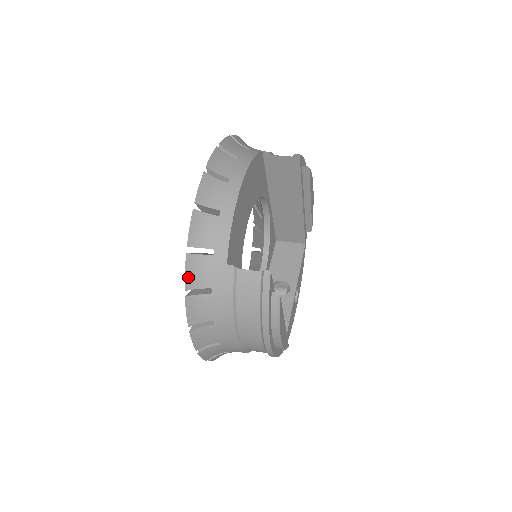
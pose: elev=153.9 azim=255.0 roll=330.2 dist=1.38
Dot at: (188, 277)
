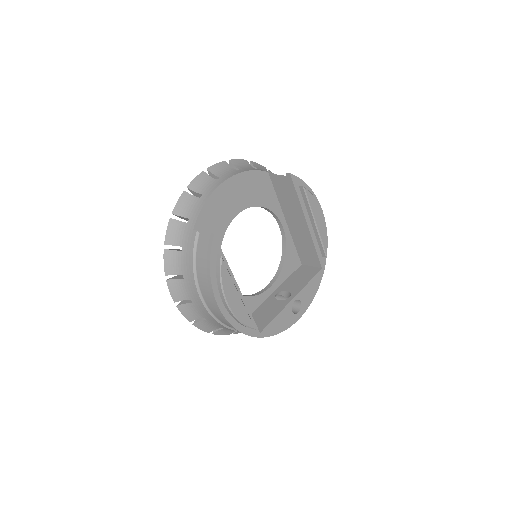
Dot at: (168, 235)
